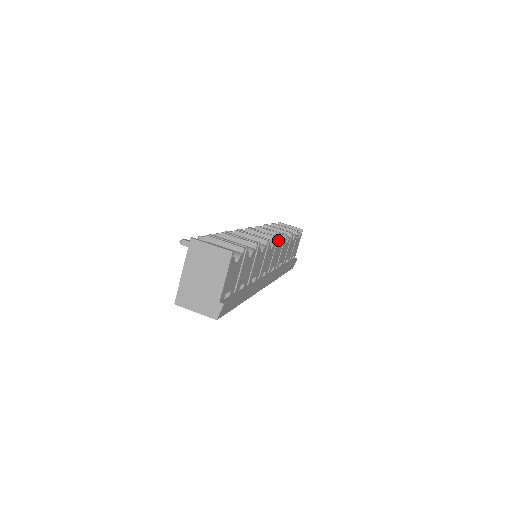
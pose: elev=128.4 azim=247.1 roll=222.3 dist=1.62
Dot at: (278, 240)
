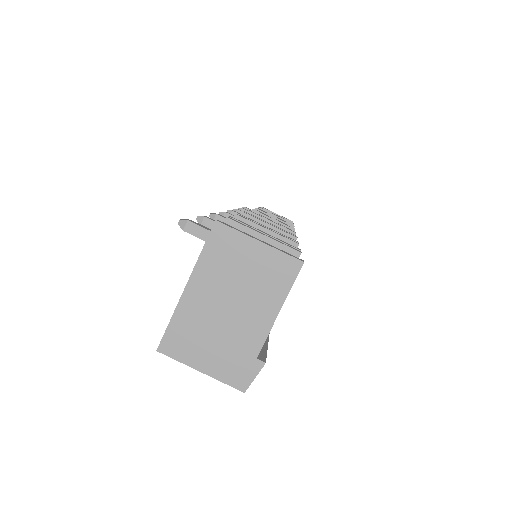
Dot at: occluded
